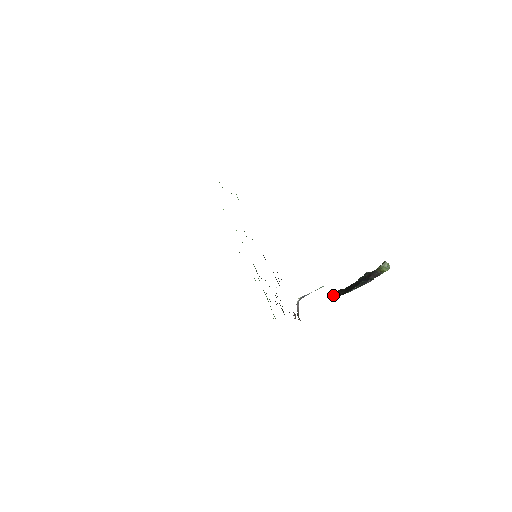
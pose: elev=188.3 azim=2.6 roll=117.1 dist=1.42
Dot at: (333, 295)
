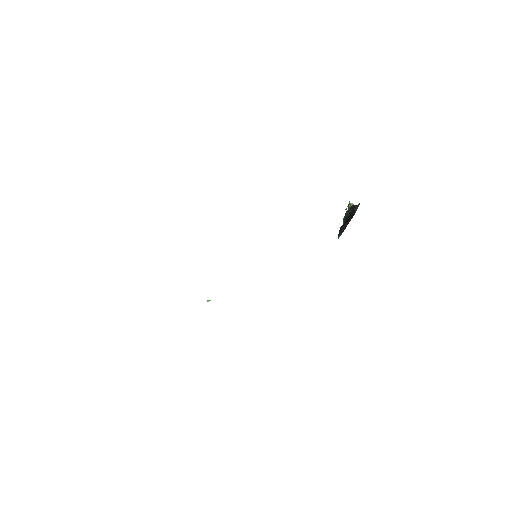
Dot at: (339, 232)
